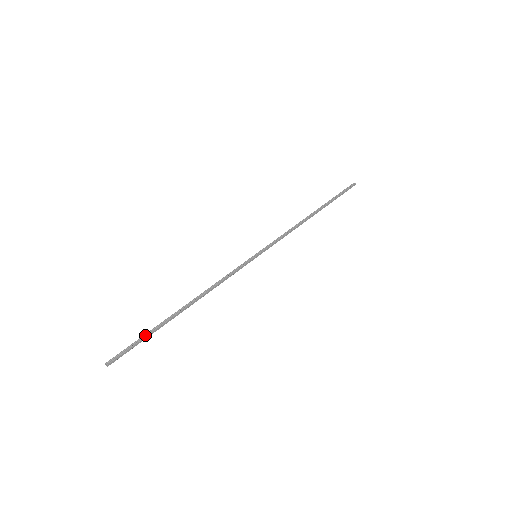
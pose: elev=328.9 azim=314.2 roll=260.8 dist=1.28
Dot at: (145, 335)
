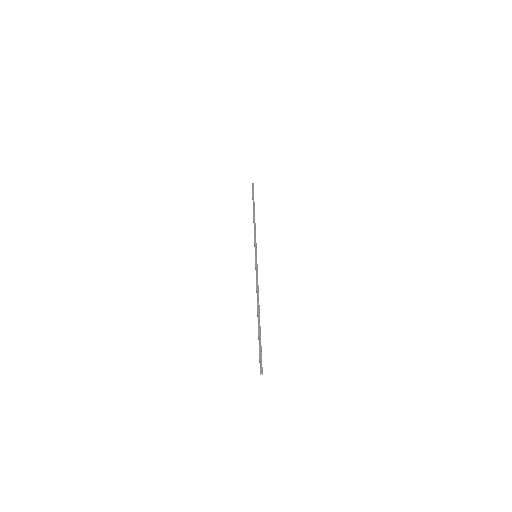
Dot at: (259, 341)
